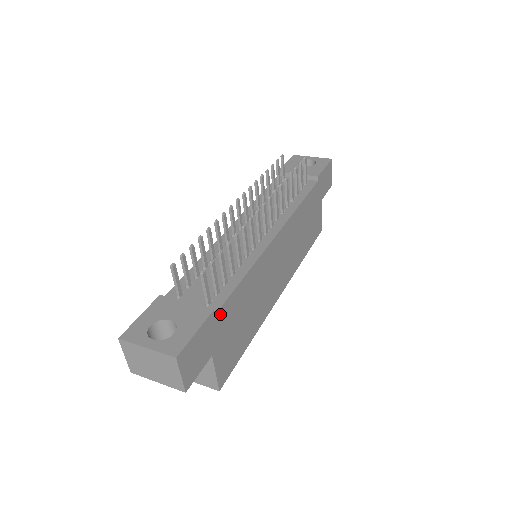
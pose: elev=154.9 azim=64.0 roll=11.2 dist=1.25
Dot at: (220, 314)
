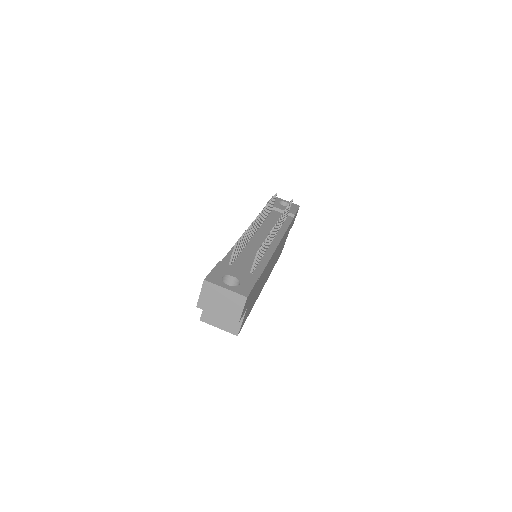
Dot at: occluded
